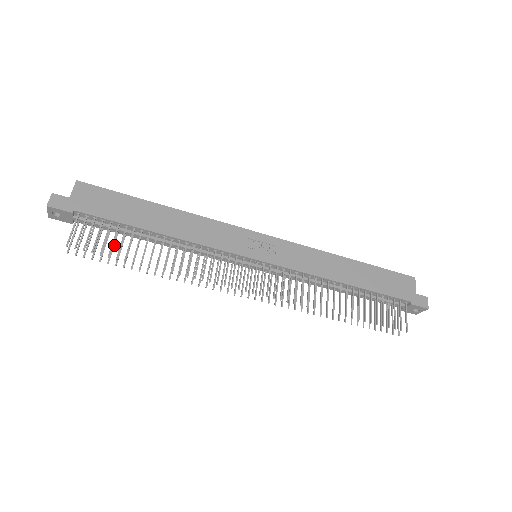
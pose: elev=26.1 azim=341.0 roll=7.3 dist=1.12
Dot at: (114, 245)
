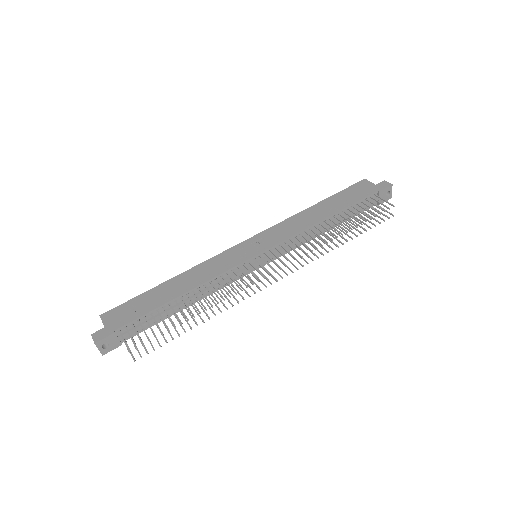
Dot at: occluded
